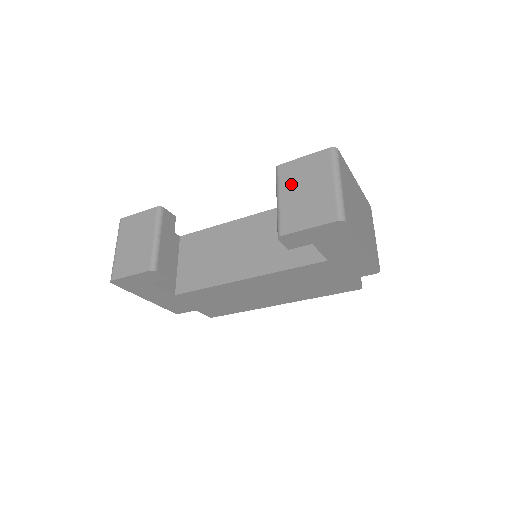
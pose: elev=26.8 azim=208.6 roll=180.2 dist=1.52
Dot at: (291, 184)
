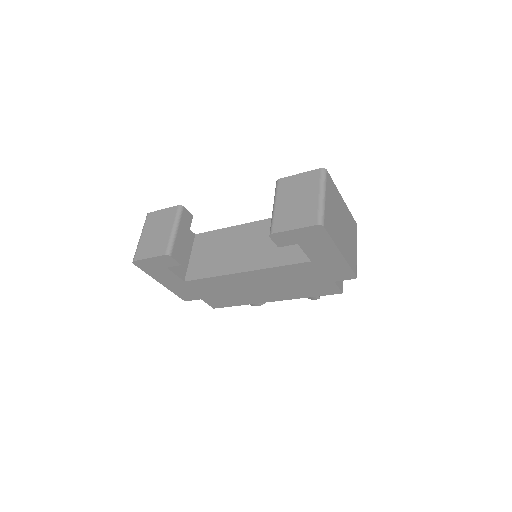
Dot at: (286, 194)
